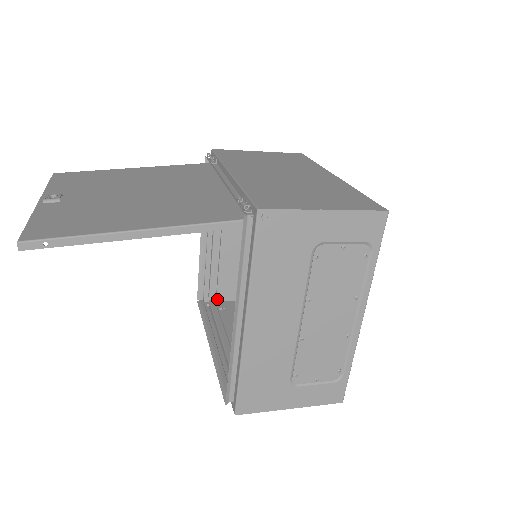
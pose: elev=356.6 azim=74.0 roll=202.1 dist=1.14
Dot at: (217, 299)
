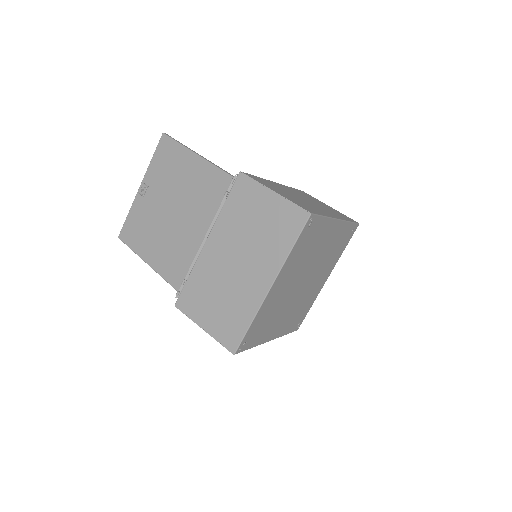
Dot at: (311, 196)
